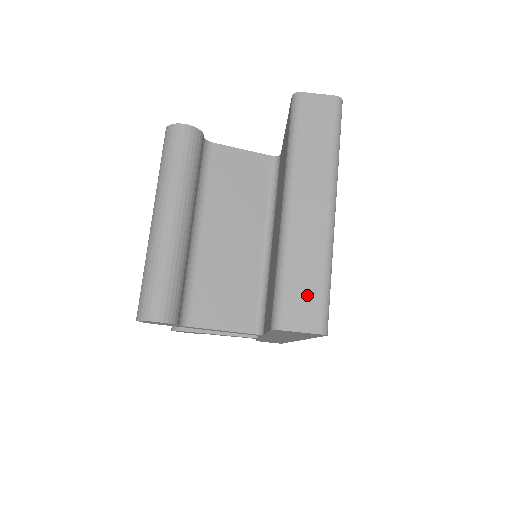
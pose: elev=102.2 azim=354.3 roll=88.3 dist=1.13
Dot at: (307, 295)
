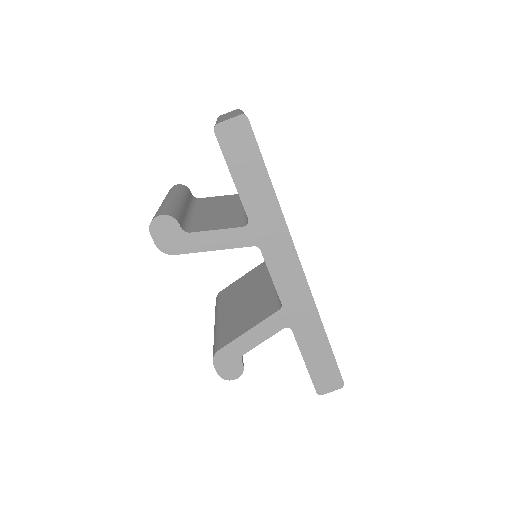
Dot at: occluded
